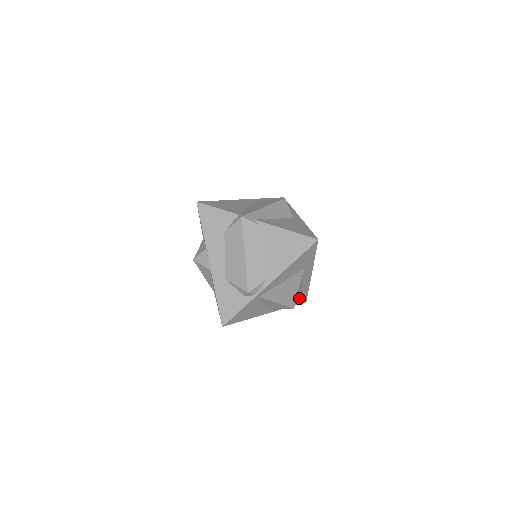
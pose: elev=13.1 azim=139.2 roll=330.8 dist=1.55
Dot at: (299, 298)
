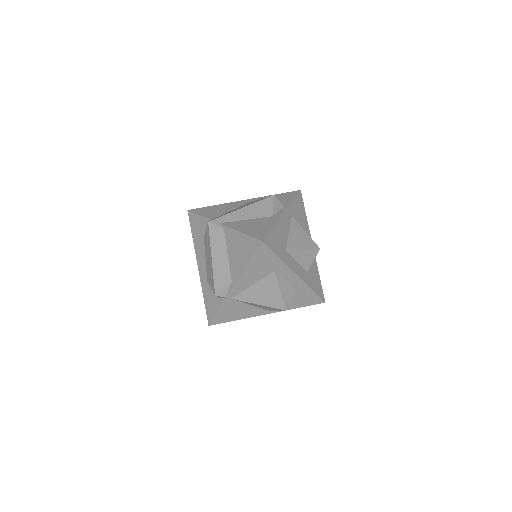
Dot at: (306, 299)
